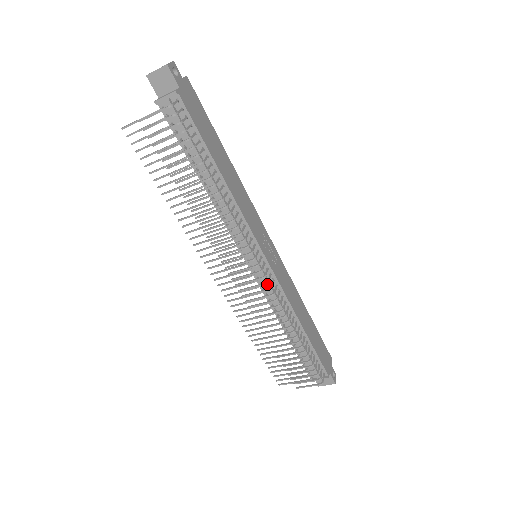
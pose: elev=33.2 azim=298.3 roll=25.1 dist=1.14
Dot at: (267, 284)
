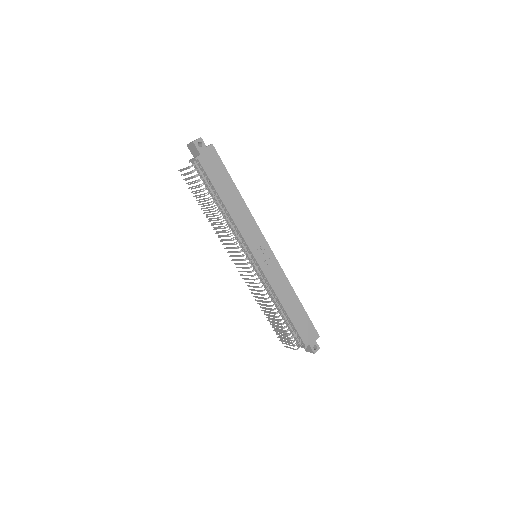
Dot at: occluded
